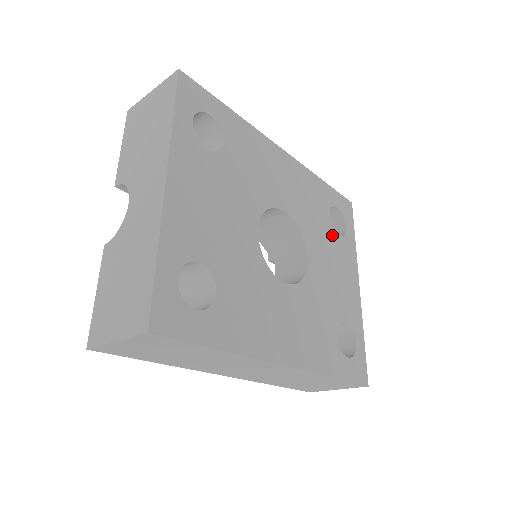
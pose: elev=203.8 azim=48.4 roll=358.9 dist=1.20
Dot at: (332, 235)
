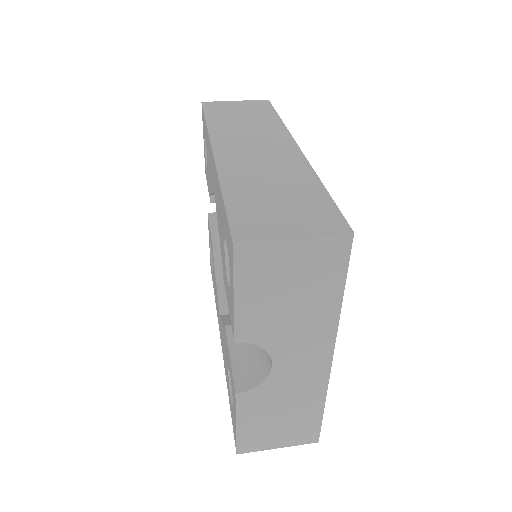
Dot at: occluded
